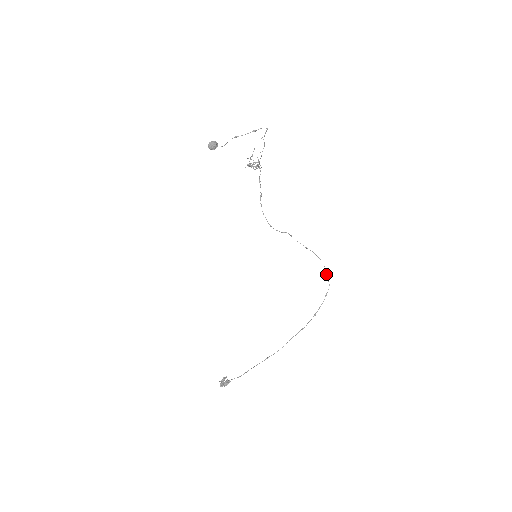
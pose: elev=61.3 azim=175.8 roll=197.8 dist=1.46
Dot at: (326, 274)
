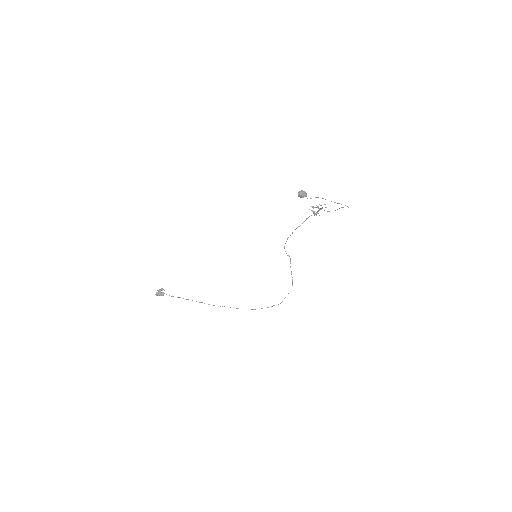
Dot at: occluded
